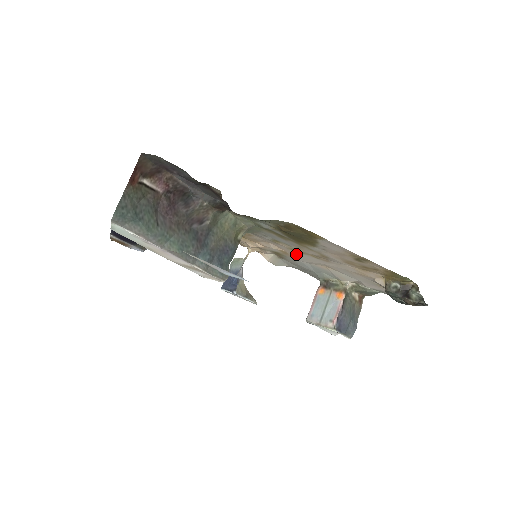
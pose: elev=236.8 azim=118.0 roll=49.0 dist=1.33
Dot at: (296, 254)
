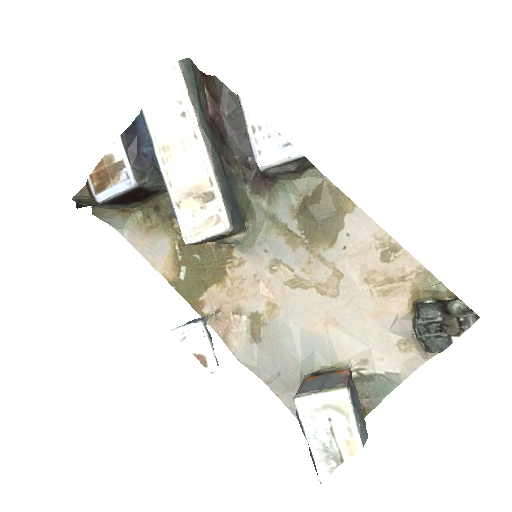
Dot at: (291, 298)
